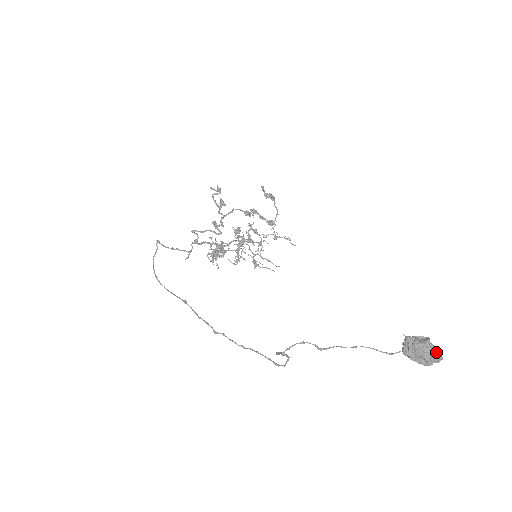
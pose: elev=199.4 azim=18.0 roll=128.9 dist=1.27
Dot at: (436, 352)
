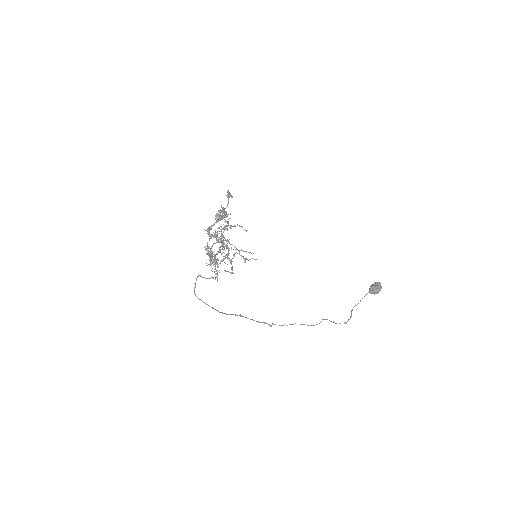
Dot at: occluded
